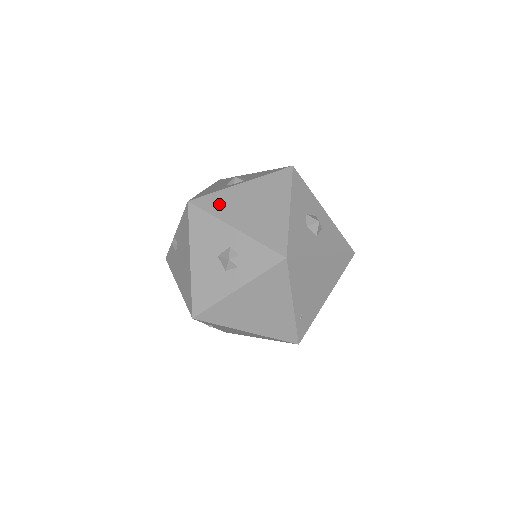
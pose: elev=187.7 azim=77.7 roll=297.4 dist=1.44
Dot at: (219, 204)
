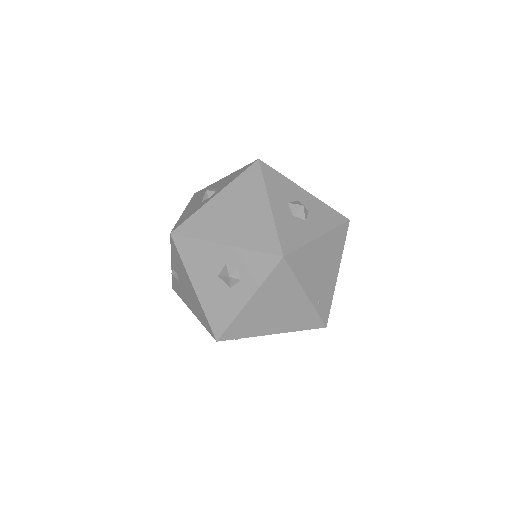
Dot at: (201, 225)
